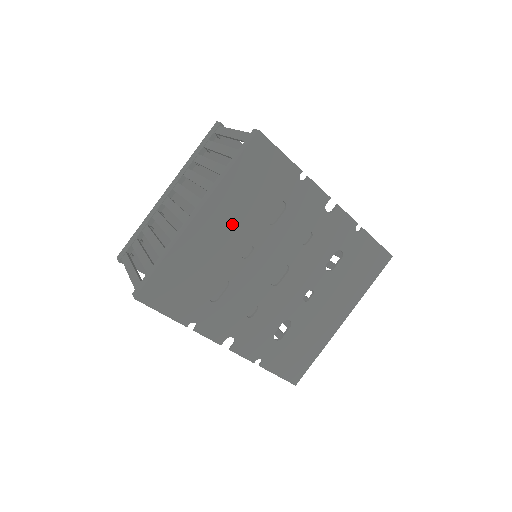
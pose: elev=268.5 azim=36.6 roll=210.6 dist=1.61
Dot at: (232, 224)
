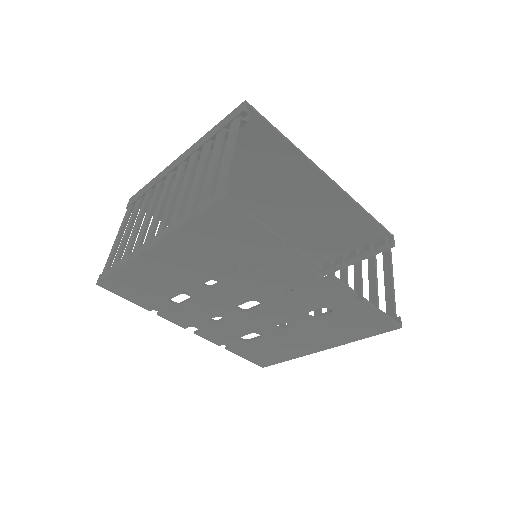
Dot at: (192, 262)
